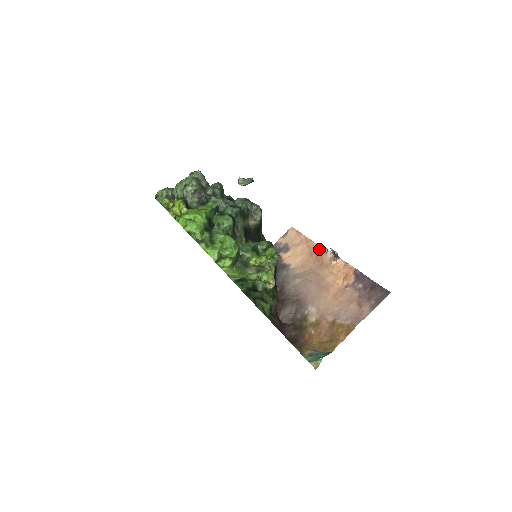
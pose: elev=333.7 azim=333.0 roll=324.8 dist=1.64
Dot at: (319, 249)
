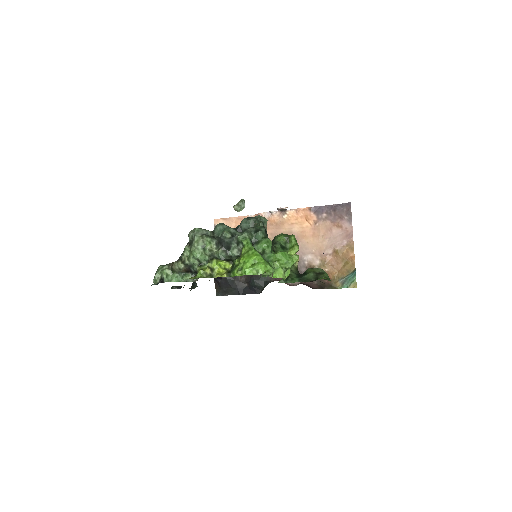
Dot at: occluded
